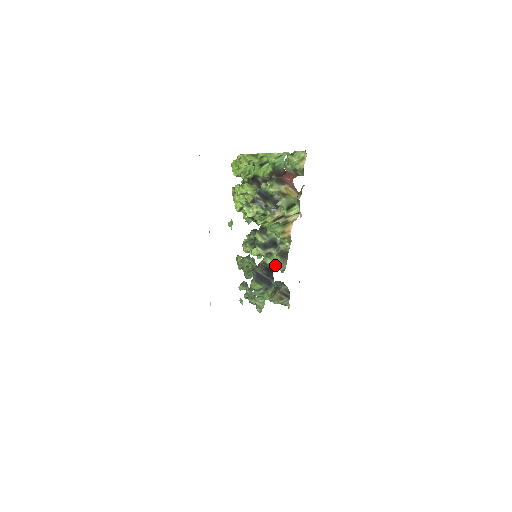
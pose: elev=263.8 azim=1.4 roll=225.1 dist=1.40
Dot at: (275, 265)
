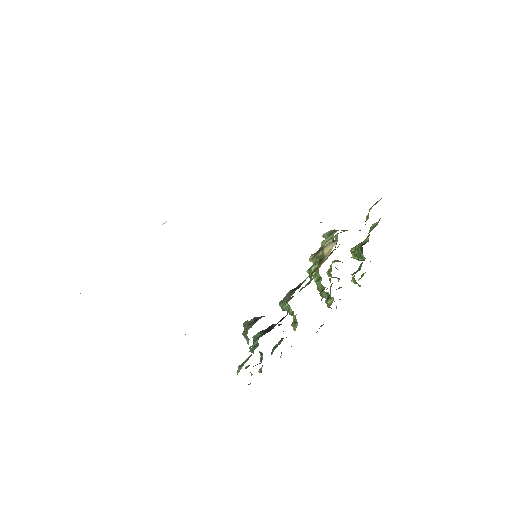
Dot at: occluded
